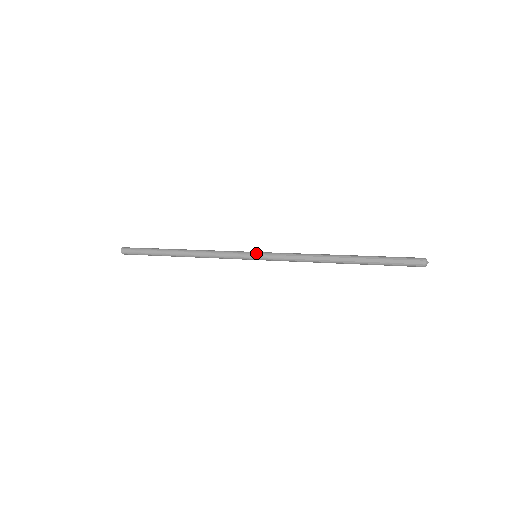
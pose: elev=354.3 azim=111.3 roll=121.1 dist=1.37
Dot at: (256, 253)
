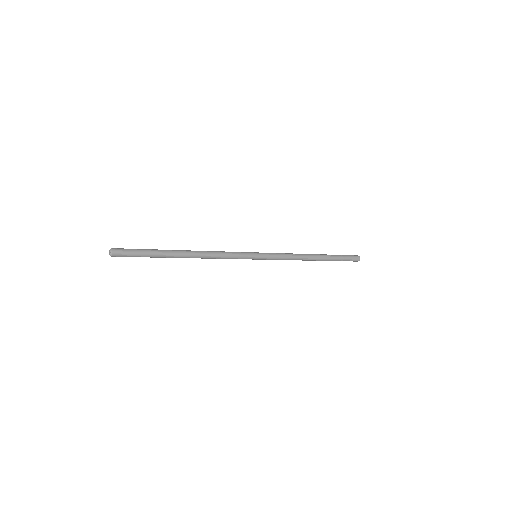
Dot at: (257, 252)
